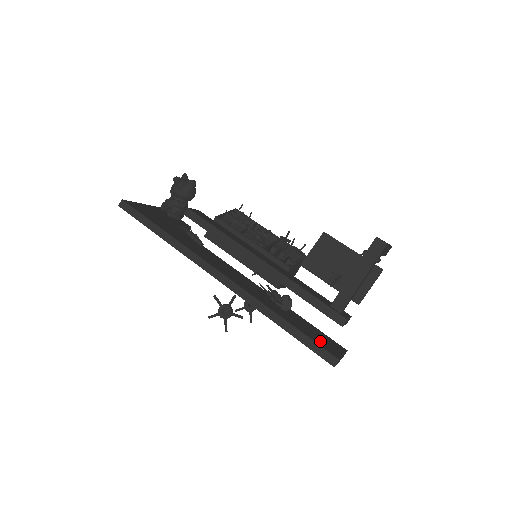
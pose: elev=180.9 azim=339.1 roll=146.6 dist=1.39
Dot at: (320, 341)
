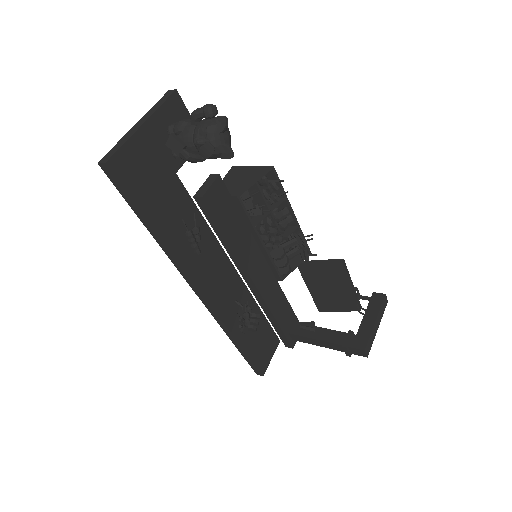
Dot at: (260, 355)
